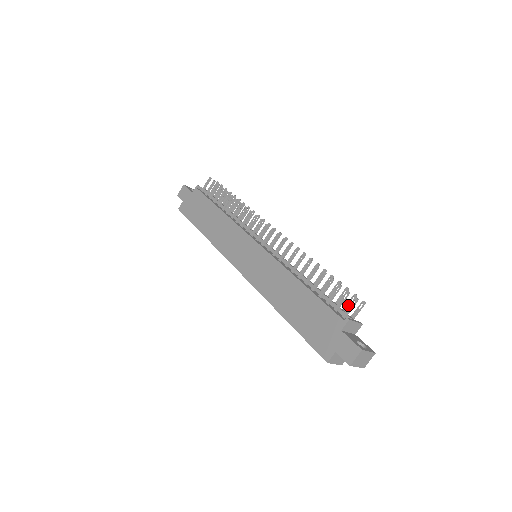
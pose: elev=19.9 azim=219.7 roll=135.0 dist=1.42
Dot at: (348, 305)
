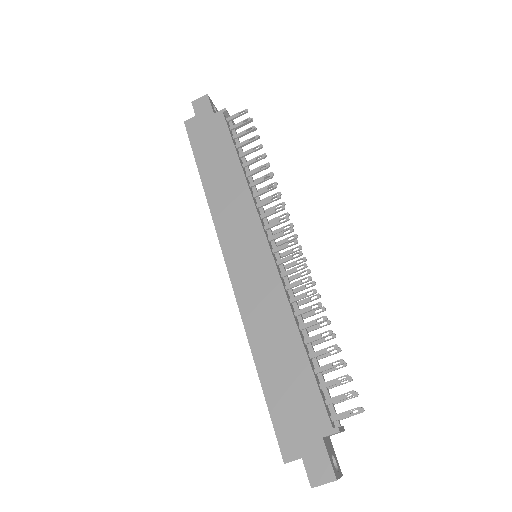
Dot at: (341, 400)
